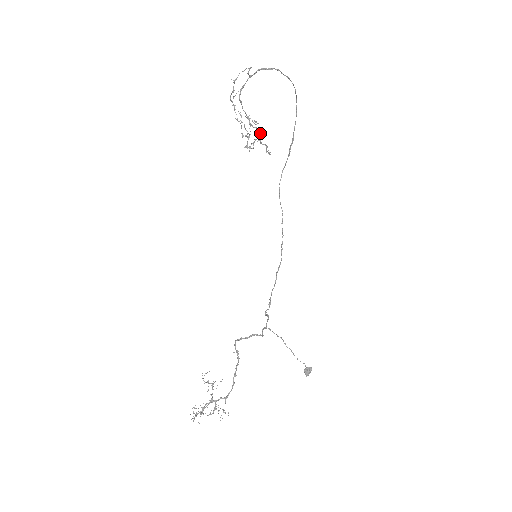
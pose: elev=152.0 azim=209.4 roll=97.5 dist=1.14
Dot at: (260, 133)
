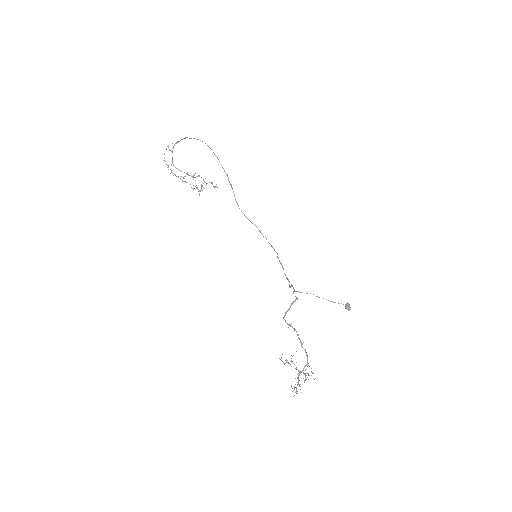
Dot at: occluded
